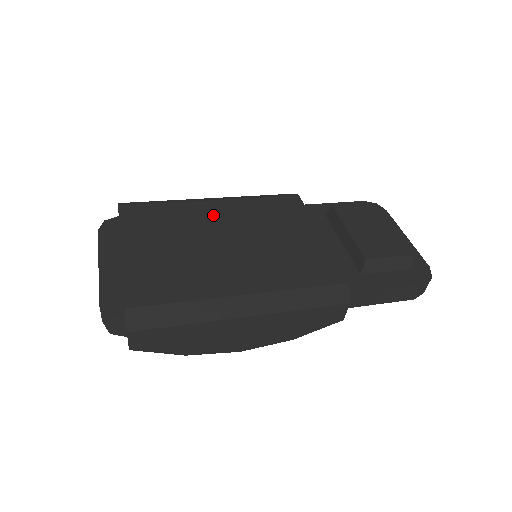
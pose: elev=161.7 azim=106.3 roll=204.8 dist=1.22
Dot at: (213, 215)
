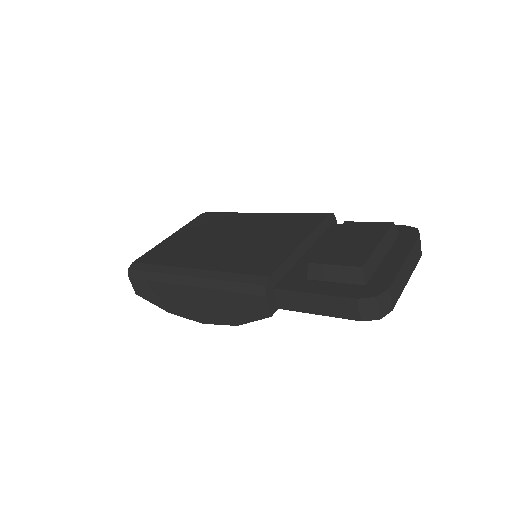
Dot at: (246, 222)
